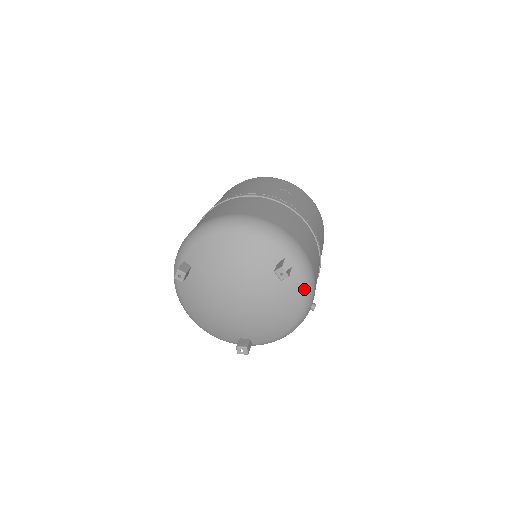
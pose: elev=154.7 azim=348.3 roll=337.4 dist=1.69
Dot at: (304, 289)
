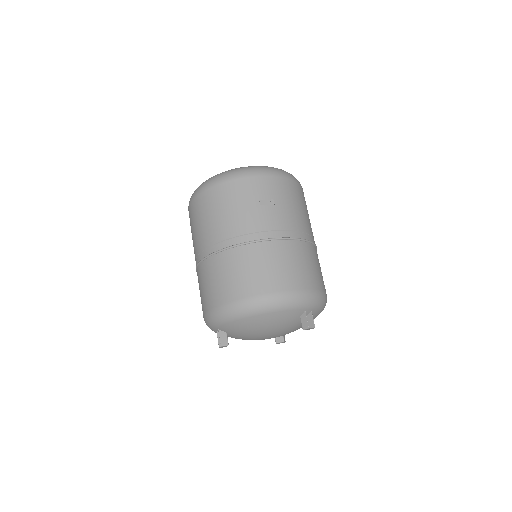
Dot at: occluded
